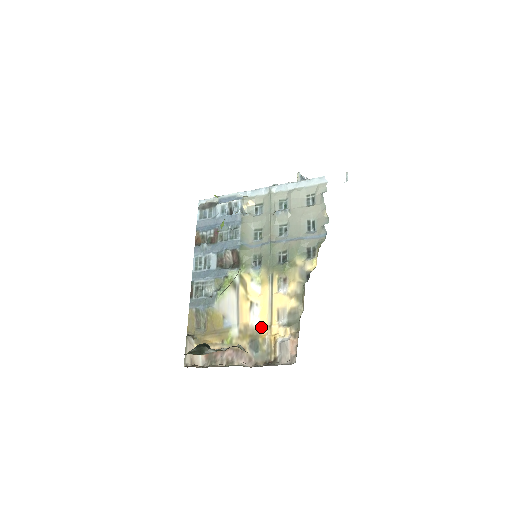
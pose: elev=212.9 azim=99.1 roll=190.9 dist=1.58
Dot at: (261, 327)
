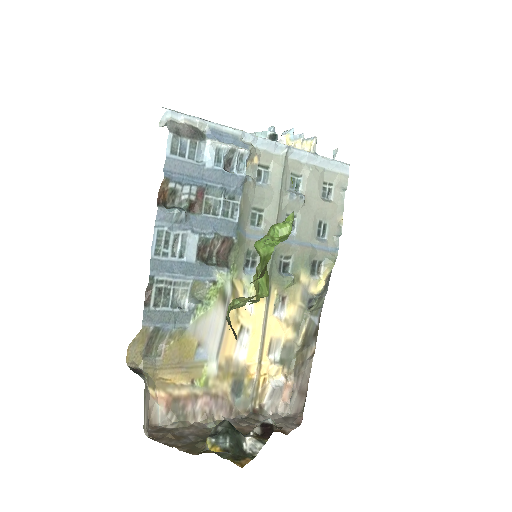
Dot at: (249, 363)
